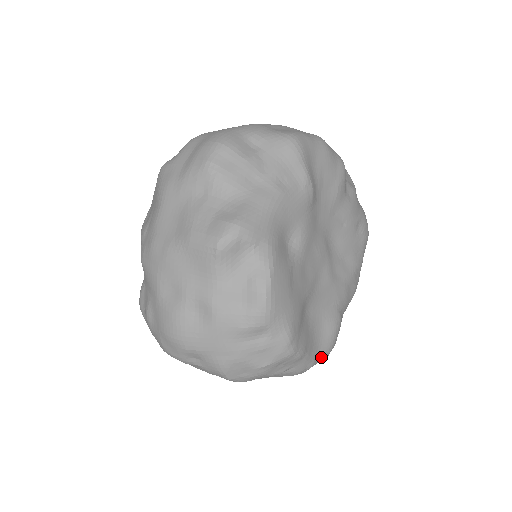
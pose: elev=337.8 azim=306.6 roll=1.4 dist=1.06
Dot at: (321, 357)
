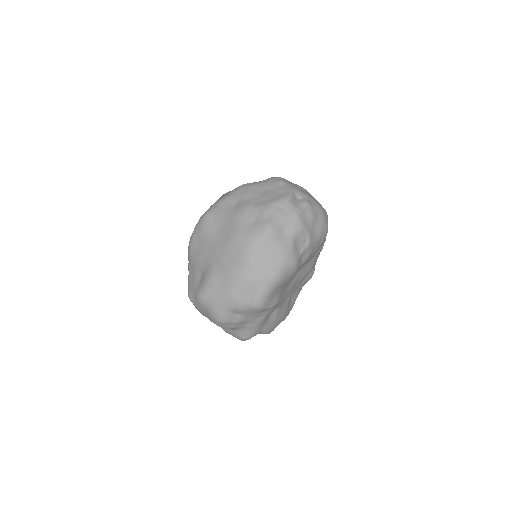
Dot at: occluded
